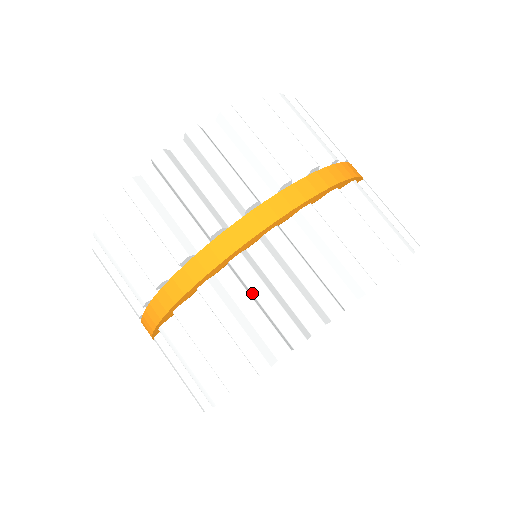
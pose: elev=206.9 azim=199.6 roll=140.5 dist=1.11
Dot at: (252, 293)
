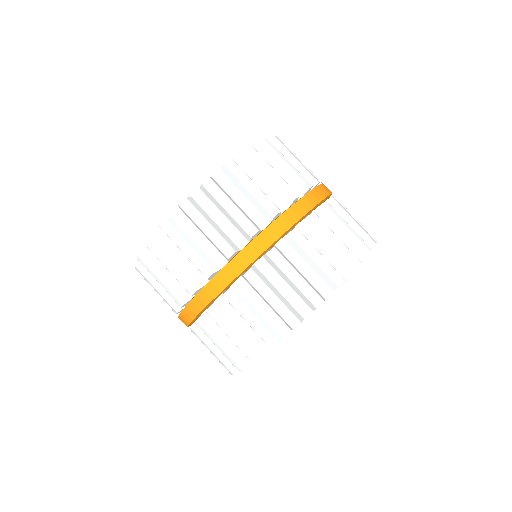
Dot at: occluded
